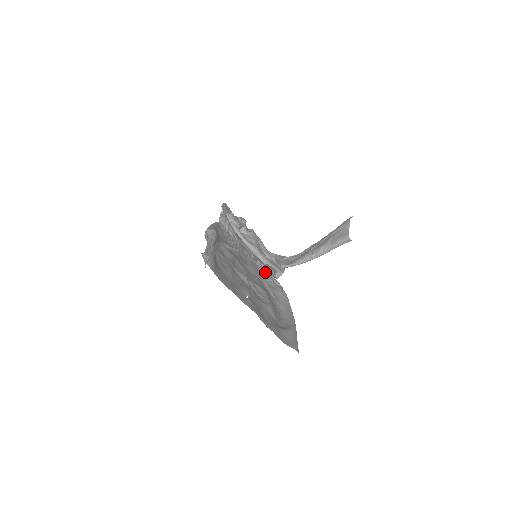
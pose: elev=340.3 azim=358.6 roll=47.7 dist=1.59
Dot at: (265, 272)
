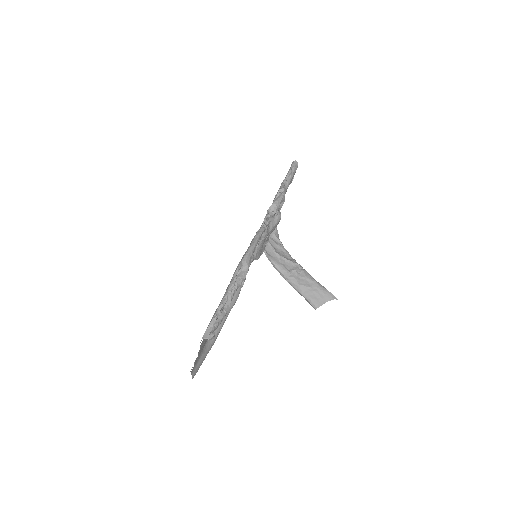
Dot at: occluded
